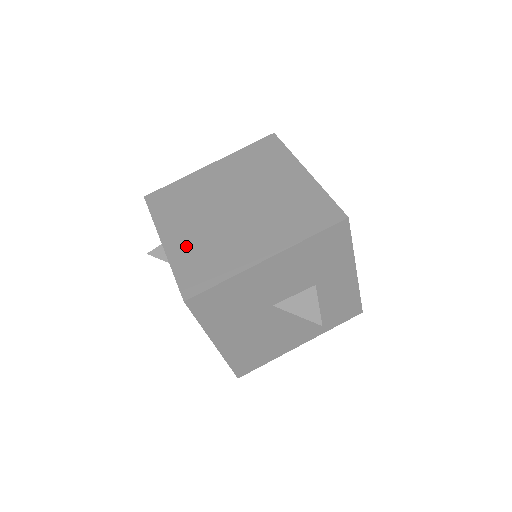
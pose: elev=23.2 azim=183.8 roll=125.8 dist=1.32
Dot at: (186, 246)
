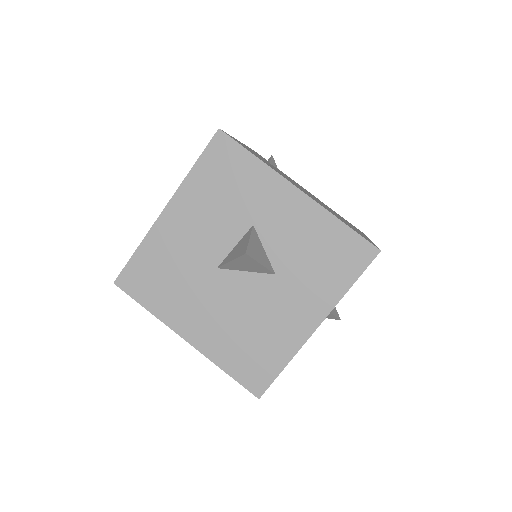
Dot at: occluded
